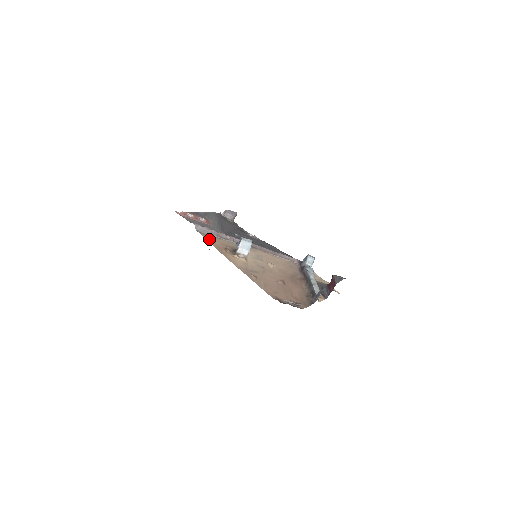
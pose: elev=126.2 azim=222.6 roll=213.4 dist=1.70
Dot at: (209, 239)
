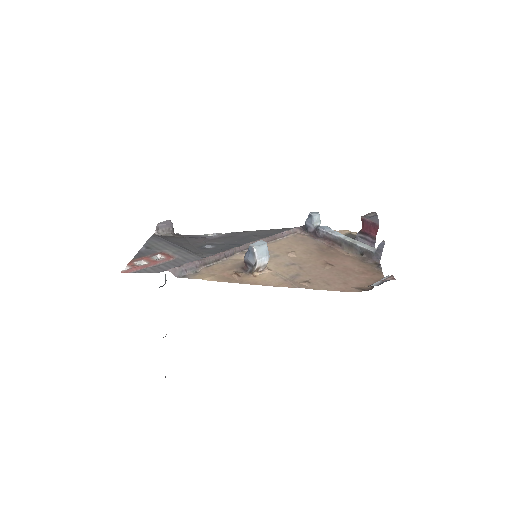
Dot at: (204, 277)
